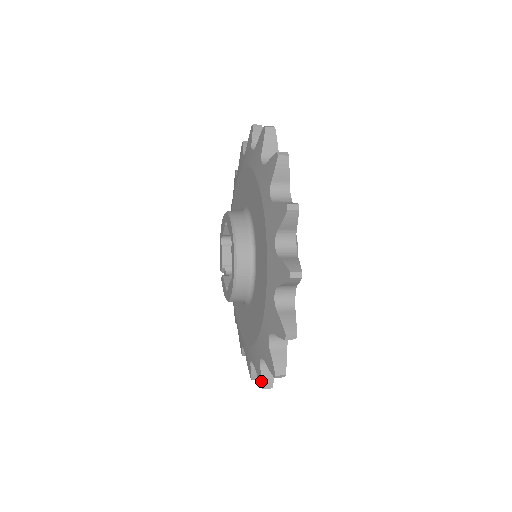
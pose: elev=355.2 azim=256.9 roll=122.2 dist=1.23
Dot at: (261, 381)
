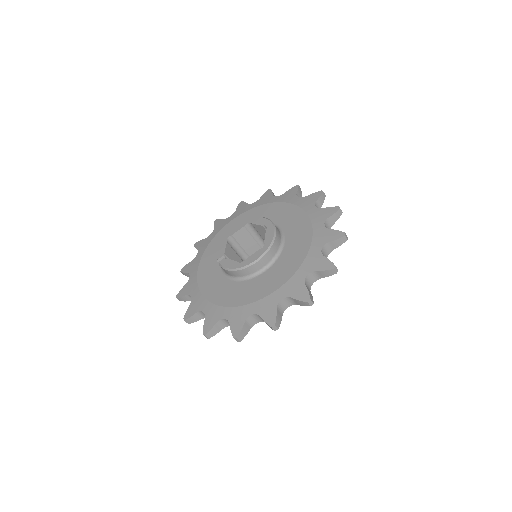
Dot at: (274, 319)
